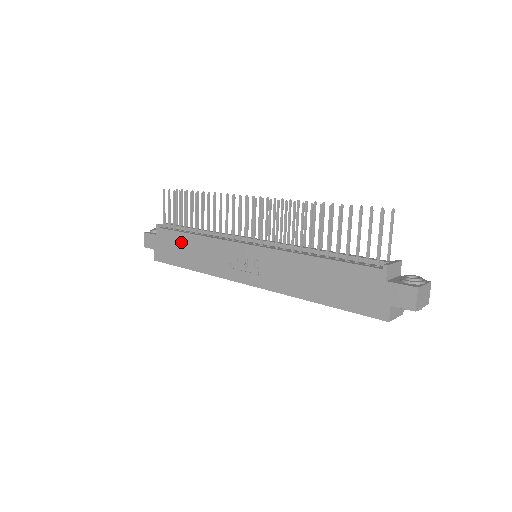
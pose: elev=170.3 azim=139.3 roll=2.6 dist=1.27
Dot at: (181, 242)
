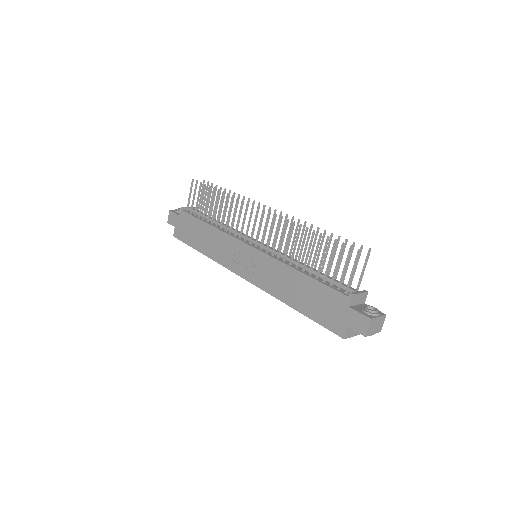
Dot at: (198, 228)
